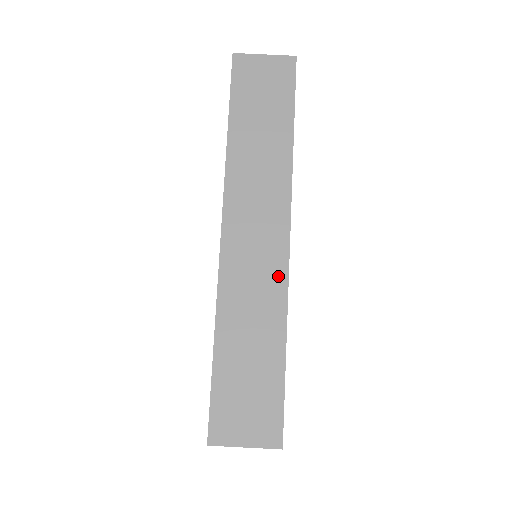
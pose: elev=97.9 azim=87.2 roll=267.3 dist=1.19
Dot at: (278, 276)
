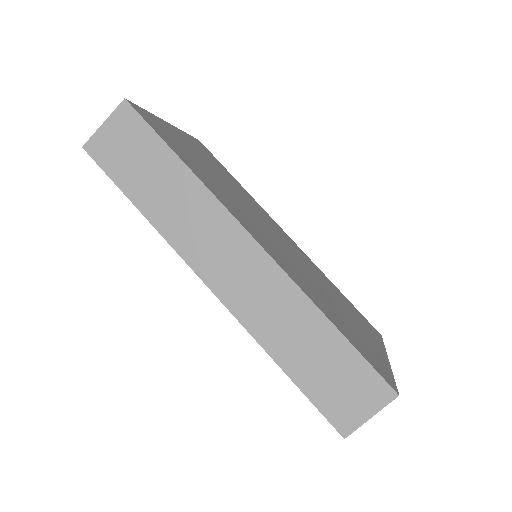
Dot at: (277, 278)
